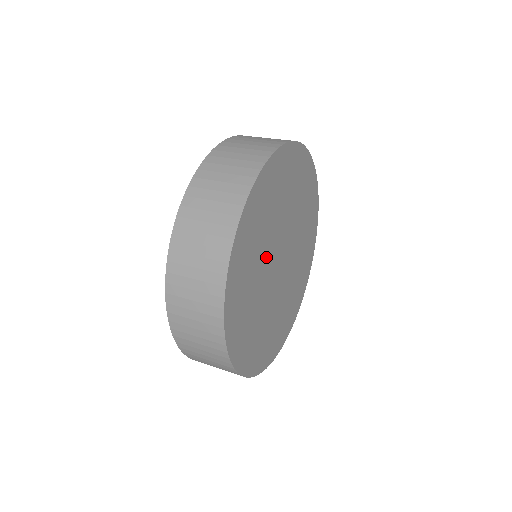
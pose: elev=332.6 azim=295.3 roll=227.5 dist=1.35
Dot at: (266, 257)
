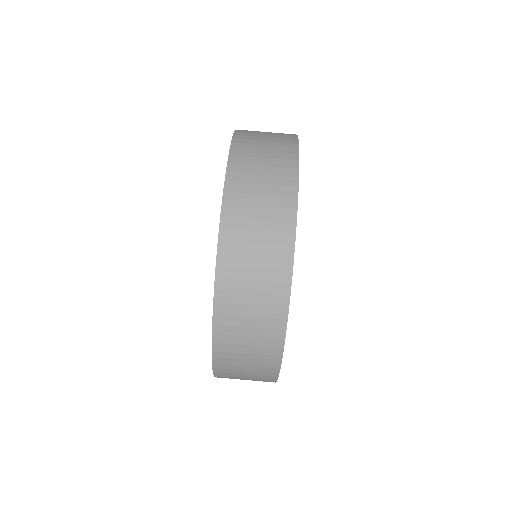
Dot at: occluded
